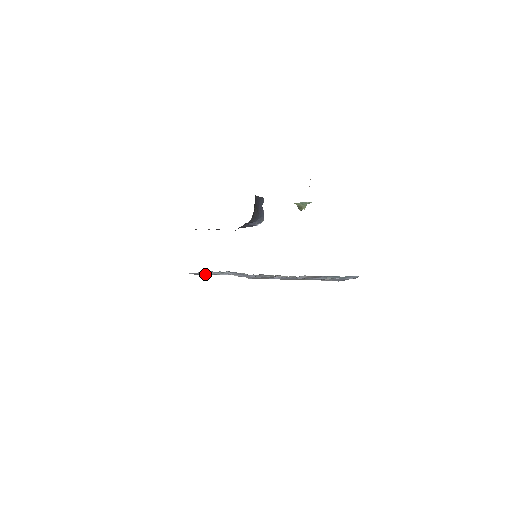
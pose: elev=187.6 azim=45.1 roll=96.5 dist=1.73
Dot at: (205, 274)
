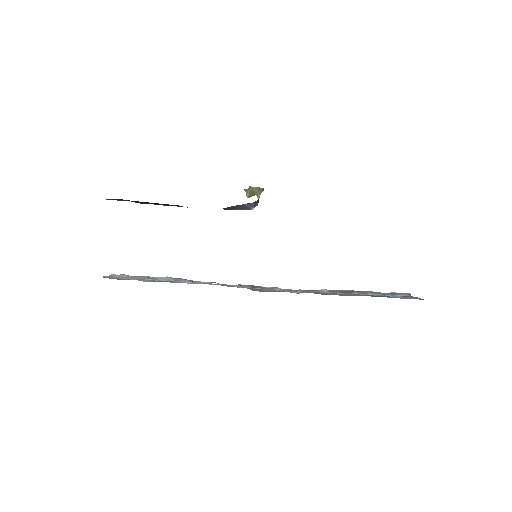
Dot at: occluded
